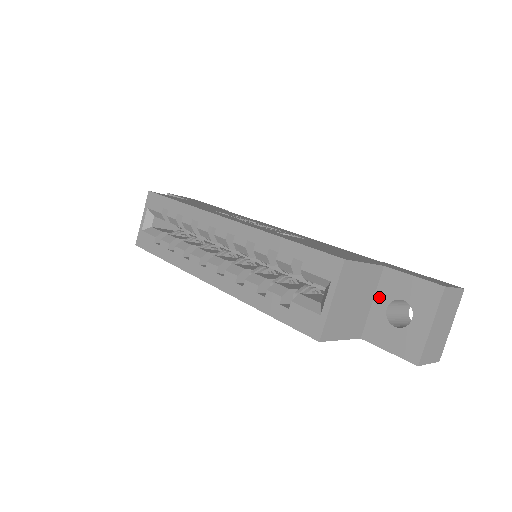
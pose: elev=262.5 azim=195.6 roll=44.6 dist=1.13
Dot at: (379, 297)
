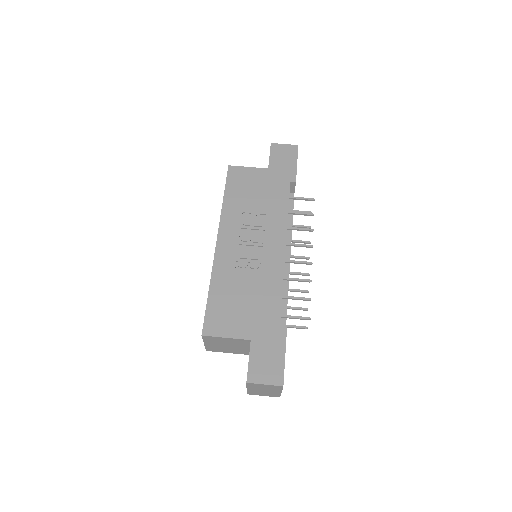
Dot at: occluded
